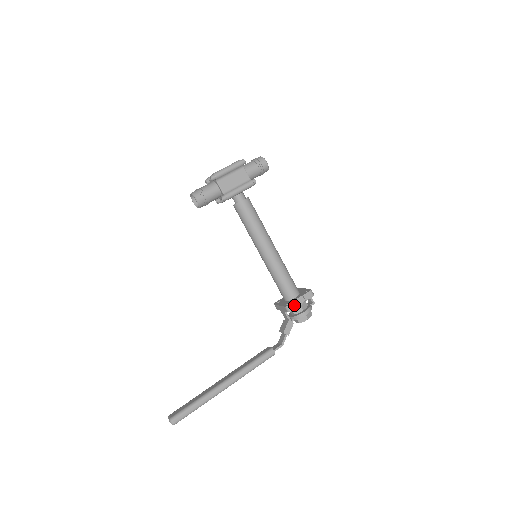
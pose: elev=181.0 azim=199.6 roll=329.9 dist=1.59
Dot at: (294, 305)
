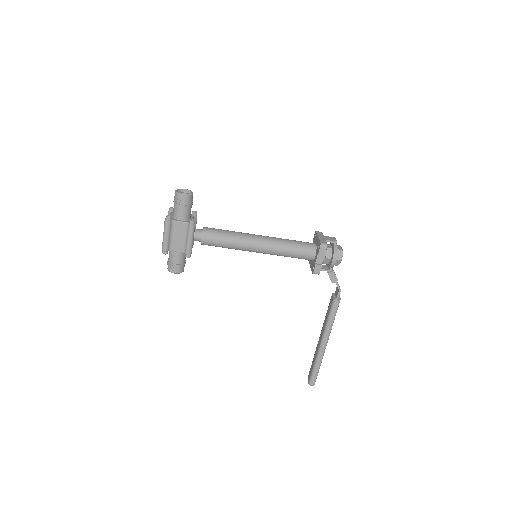
Dot at: (318, 268)
